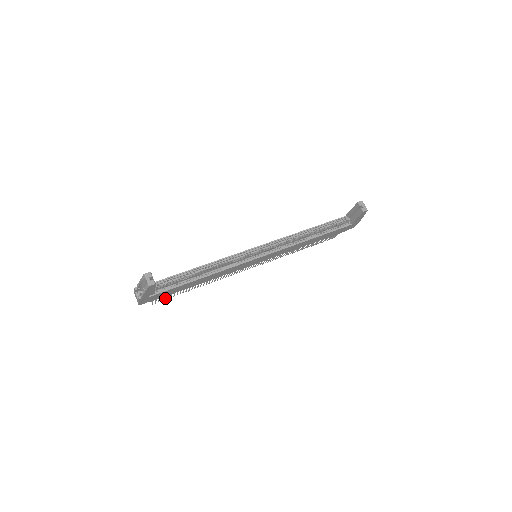
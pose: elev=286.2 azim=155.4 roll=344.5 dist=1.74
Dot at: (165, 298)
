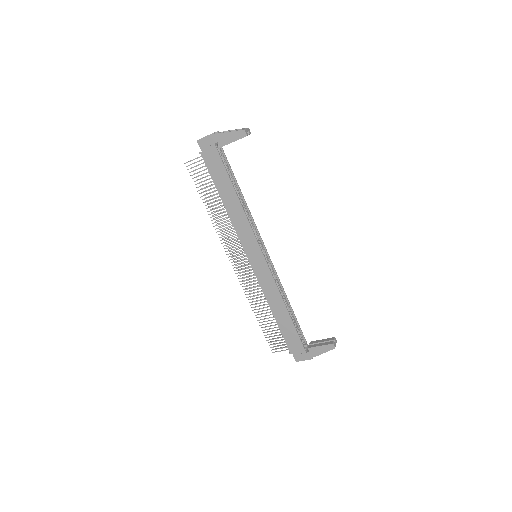
Dot at: occluded
